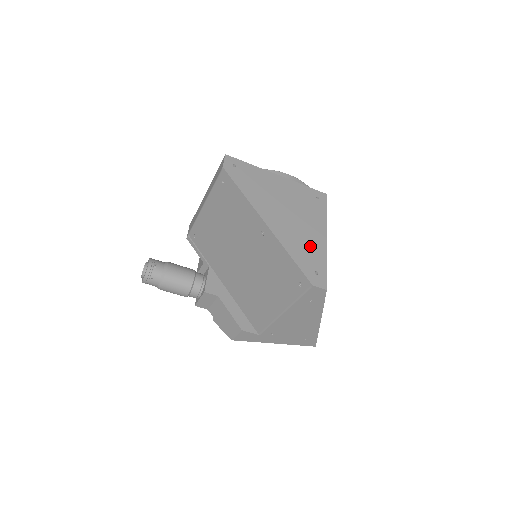
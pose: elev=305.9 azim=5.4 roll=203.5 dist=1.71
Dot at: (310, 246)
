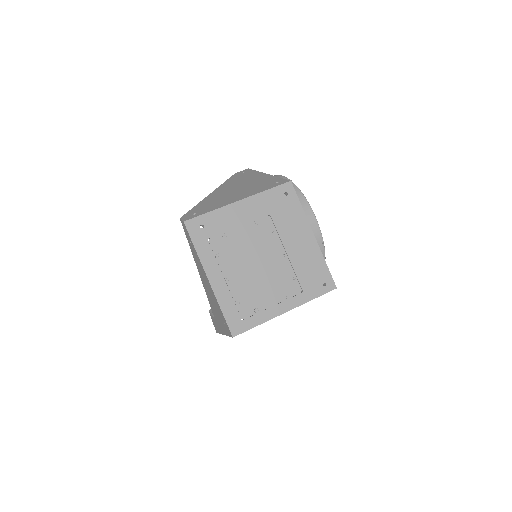
Dot at: (218, 203)
